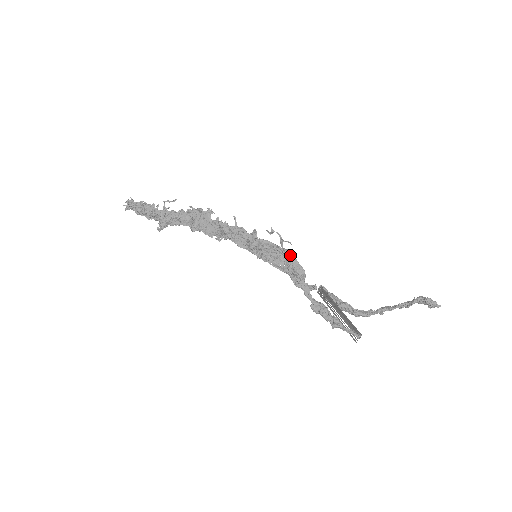
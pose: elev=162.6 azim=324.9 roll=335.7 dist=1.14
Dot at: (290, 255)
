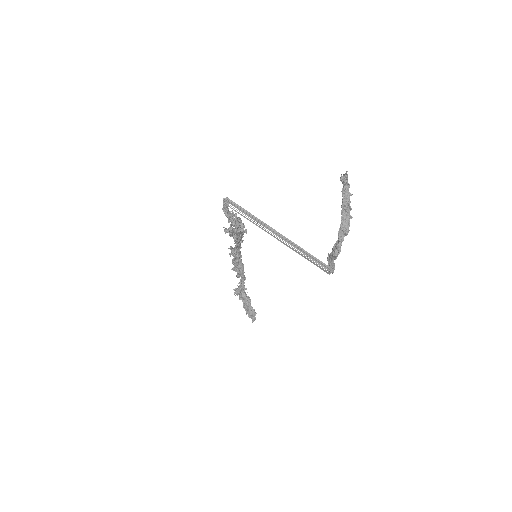
Dot at: occluded
